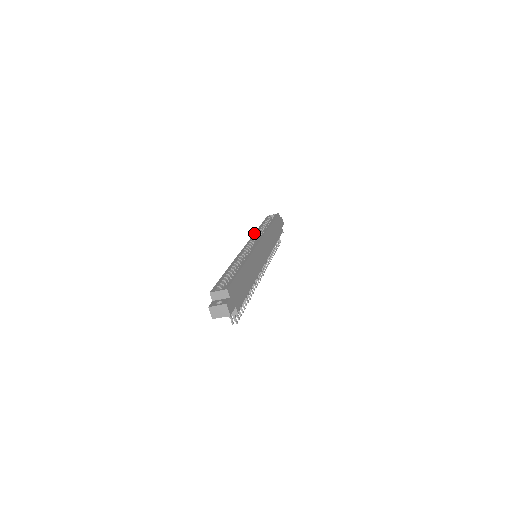
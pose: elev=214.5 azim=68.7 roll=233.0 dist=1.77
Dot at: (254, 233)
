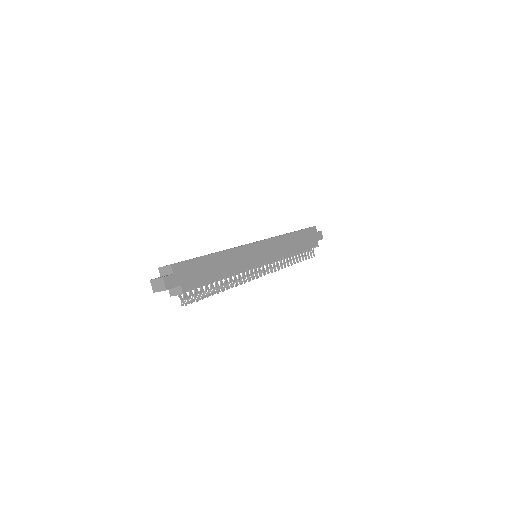
Dot at: occluded
